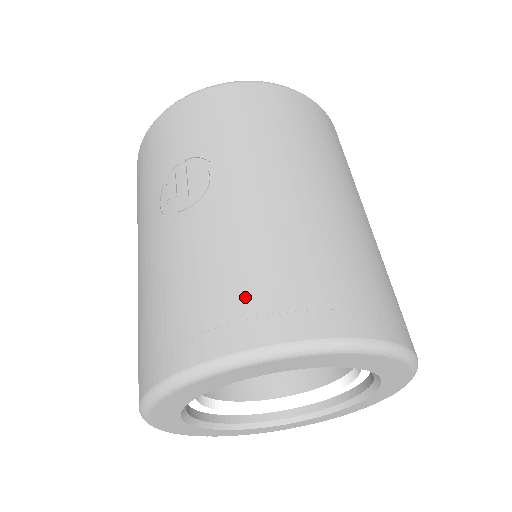
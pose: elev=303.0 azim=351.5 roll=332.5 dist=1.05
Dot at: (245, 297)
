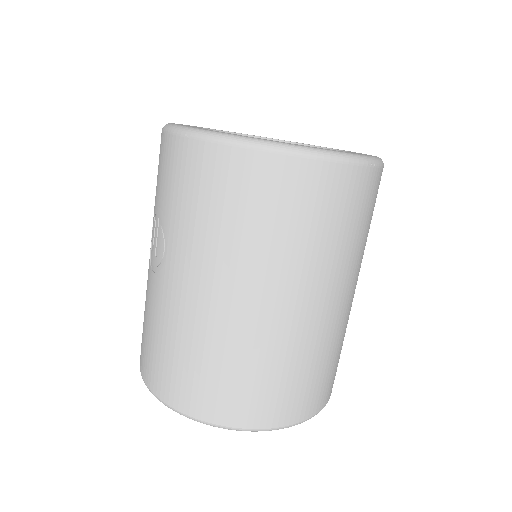
Dot at: (159, 365)
